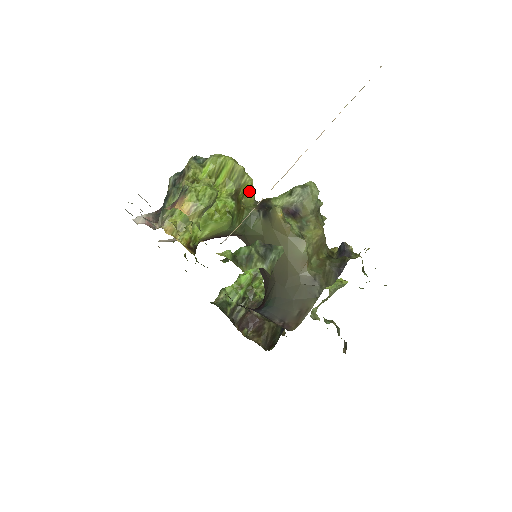
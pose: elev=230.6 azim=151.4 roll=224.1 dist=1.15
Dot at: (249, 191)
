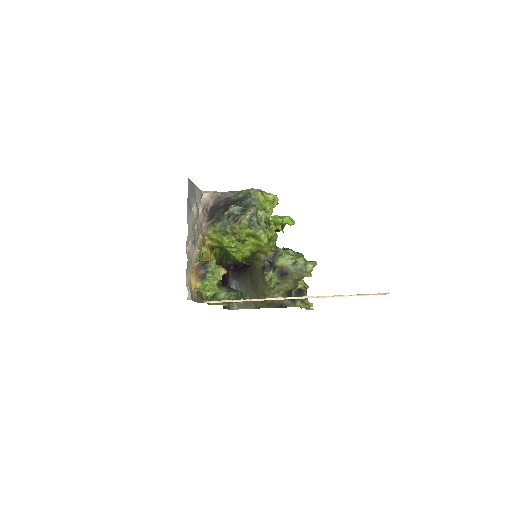
Dot at: occluded
